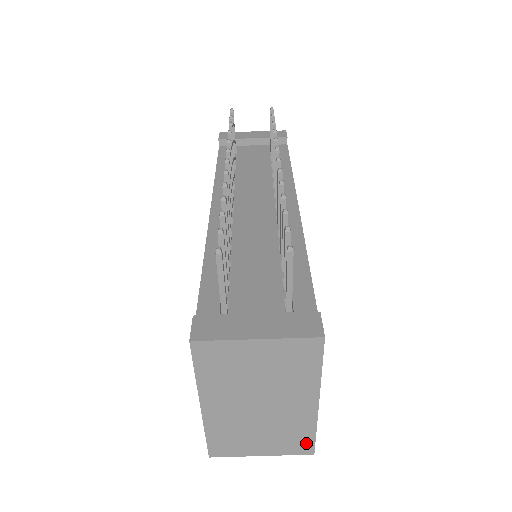
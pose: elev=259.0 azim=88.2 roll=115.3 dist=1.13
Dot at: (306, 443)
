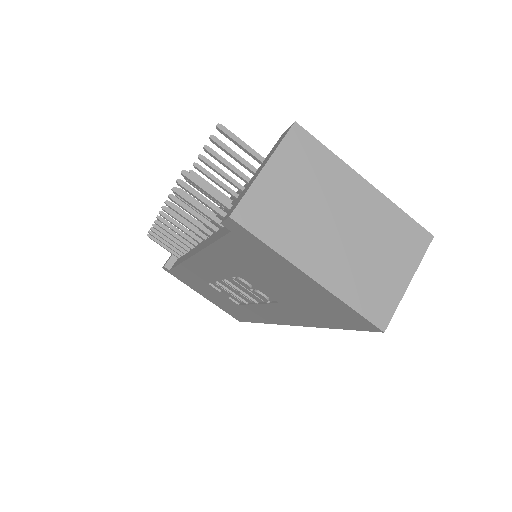
Dot at: (414, 231)
